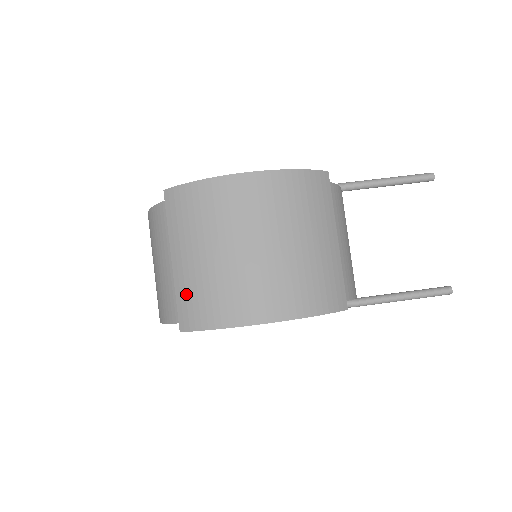
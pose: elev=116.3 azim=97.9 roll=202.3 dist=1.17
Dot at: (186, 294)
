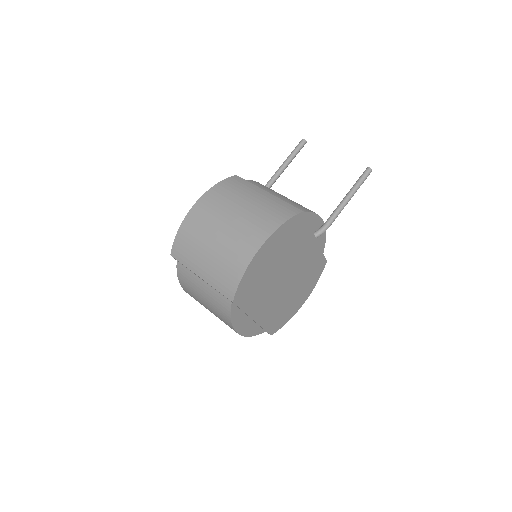
Dot at: (218, 281)
